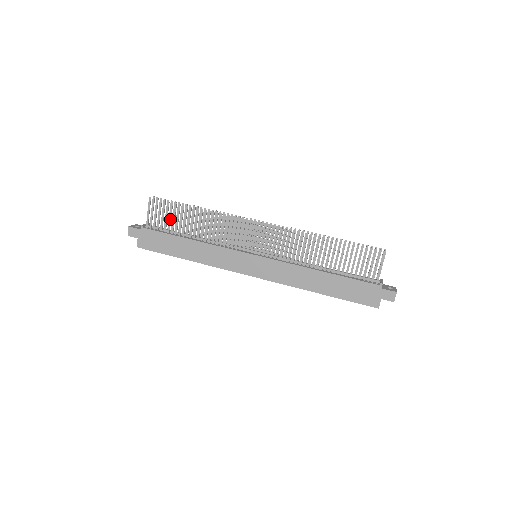
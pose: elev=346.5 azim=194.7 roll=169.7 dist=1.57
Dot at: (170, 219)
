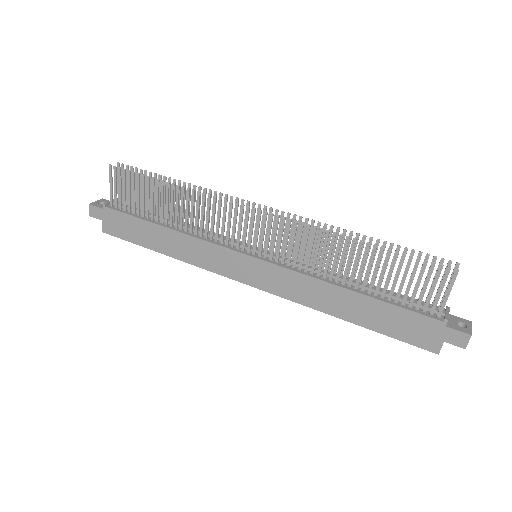
Dot at: (138, 197)
